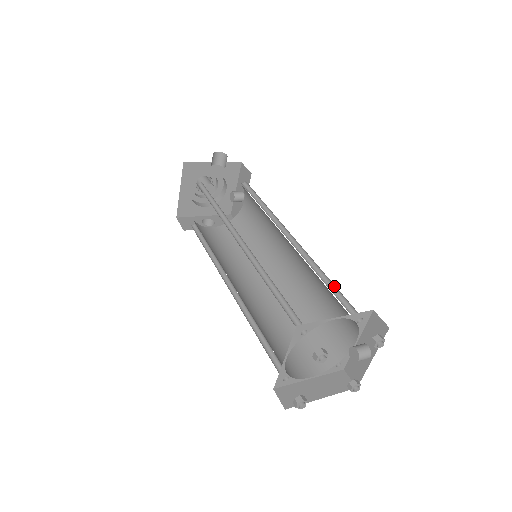
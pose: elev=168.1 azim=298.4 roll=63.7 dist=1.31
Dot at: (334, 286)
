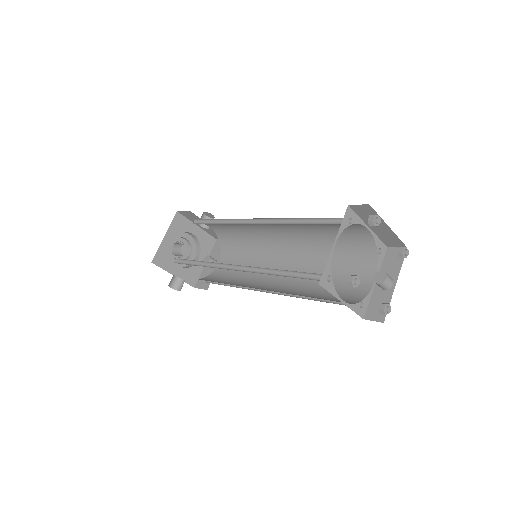
Dot at: occluded
